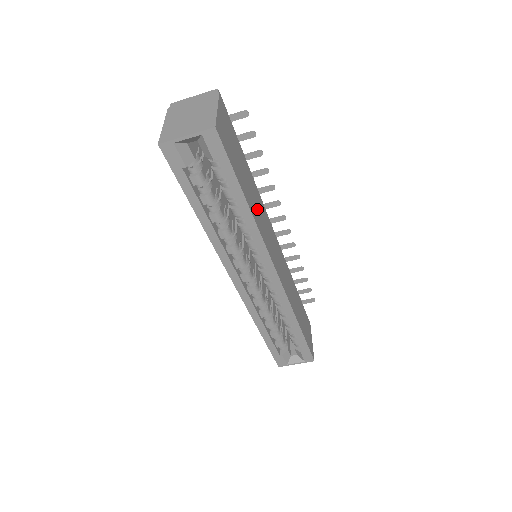
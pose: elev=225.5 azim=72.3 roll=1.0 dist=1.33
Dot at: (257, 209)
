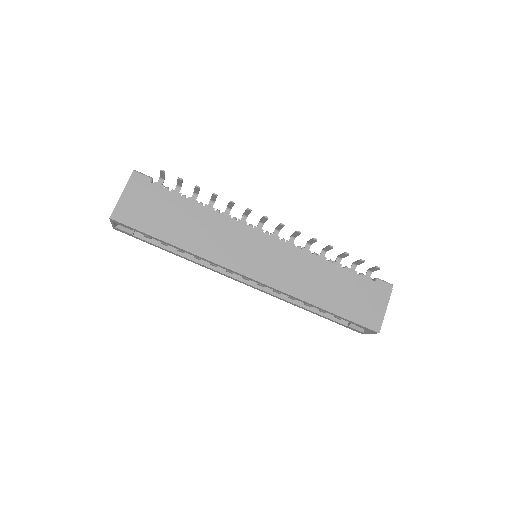
Dot at: (204, 236)
